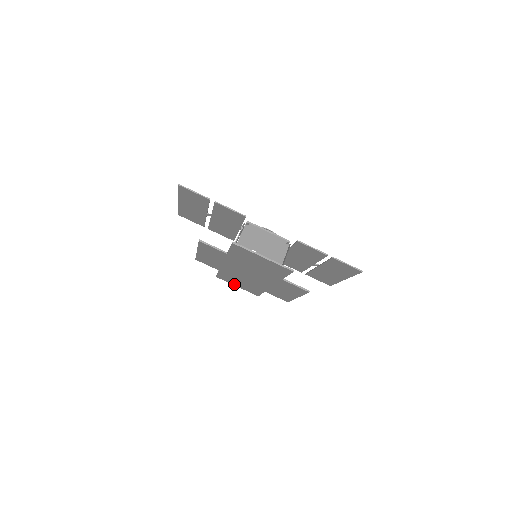
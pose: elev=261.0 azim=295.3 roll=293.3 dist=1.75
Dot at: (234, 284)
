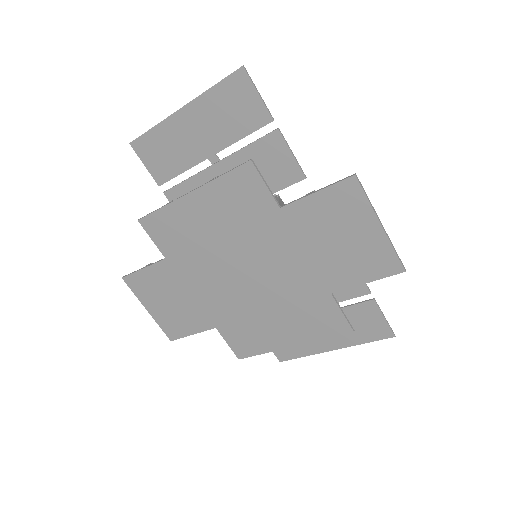
Dot at: (148, 303)
